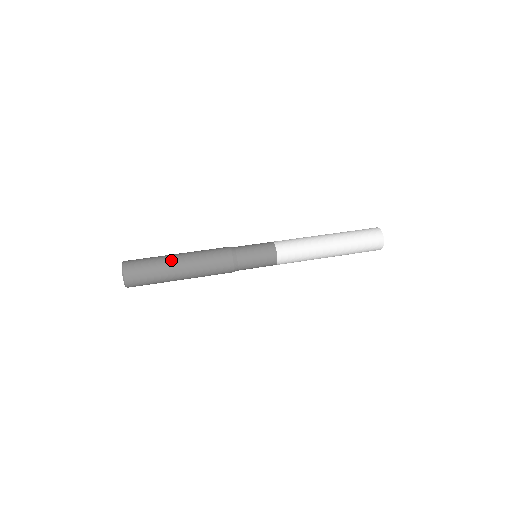
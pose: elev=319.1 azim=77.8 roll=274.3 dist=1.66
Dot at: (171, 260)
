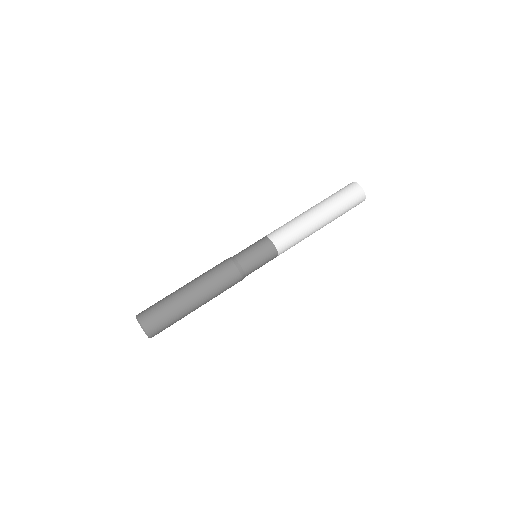
Dot at: (189, 307)
